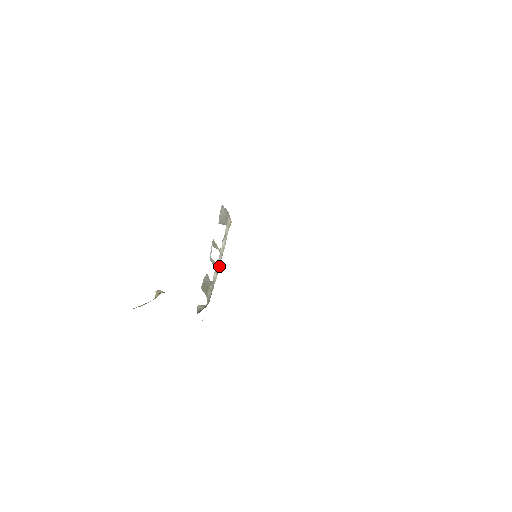
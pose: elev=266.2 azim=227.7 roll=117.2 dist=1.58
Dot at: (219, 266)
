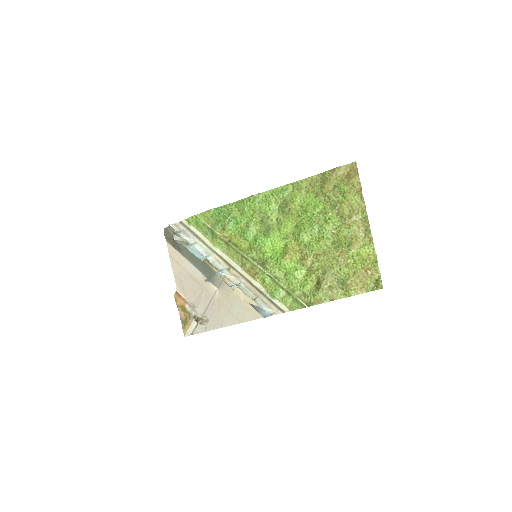
Dot at: (230, 280)
